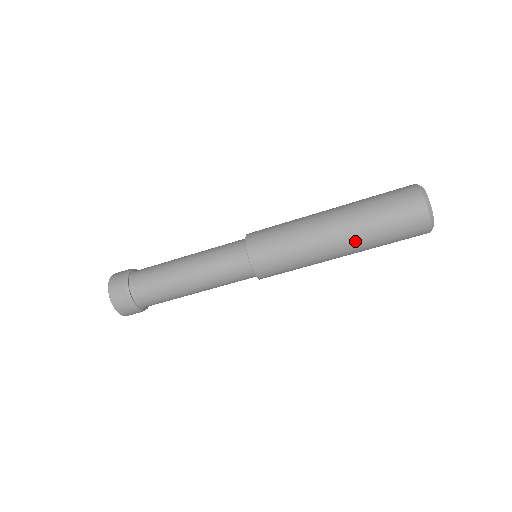
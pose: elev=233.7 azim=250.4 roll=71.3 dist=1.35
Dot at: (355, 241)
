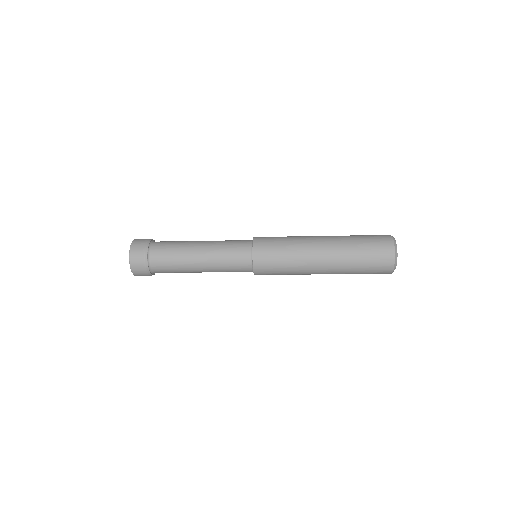
Dot at: occluded
